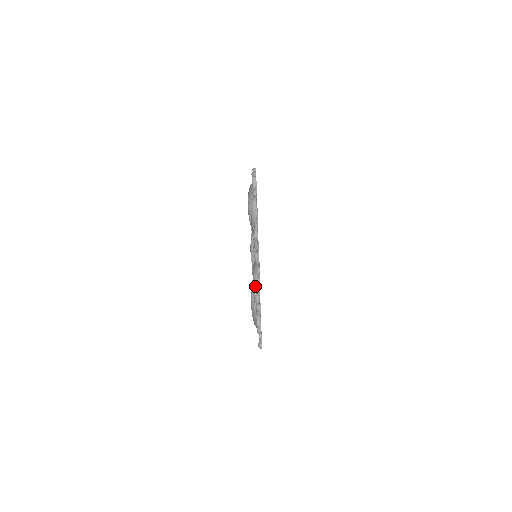
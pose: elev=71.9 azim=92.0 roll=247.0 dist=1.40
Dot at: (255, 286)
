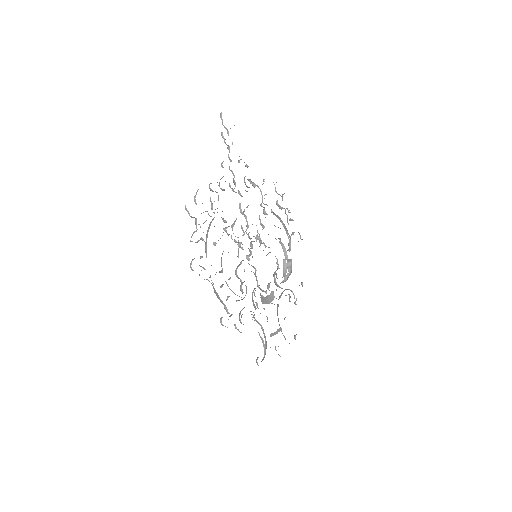
Dot at: occluded
